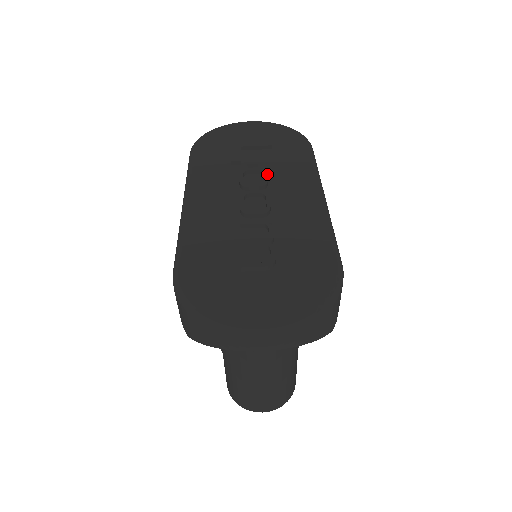
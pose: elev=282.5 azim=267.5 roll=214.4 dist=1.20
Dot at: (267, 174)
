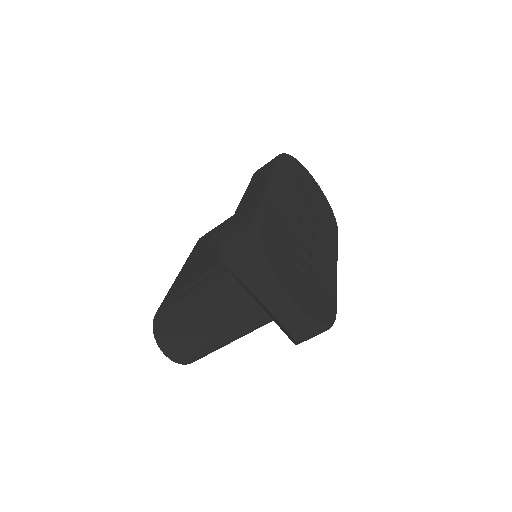
Dot at: occluded
